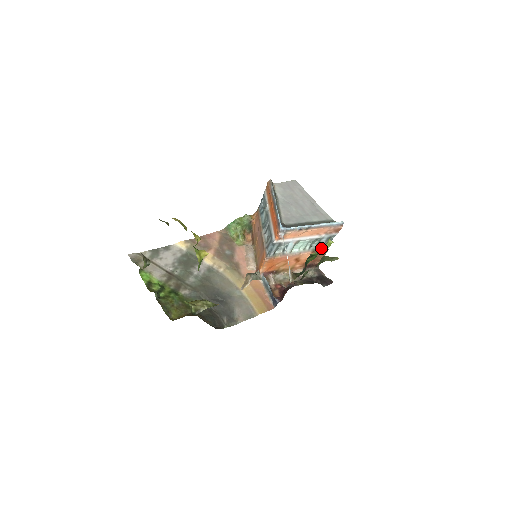
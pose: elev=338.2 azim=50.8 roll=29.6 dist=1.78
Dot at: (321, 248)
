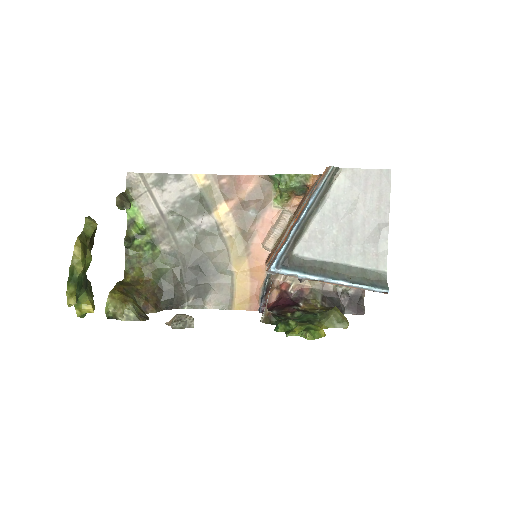
Dot at: (301, 326)
